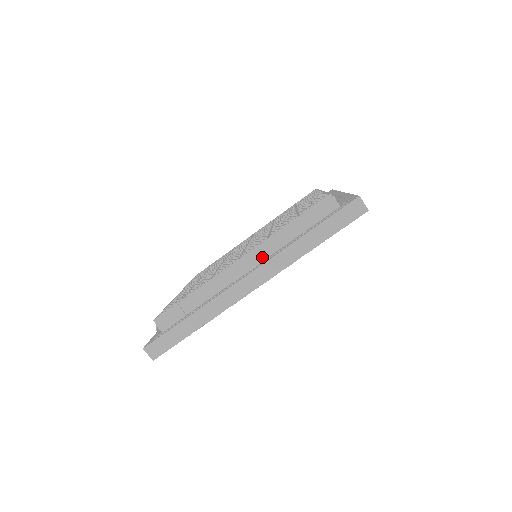
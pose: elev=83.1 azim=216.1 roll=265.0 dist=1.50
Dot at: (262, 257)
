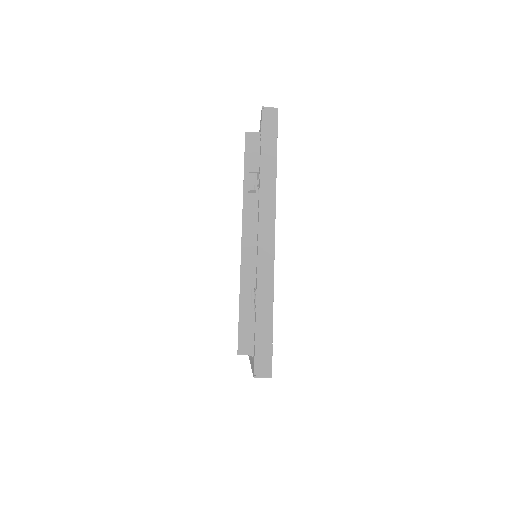
Dot at: occluded
